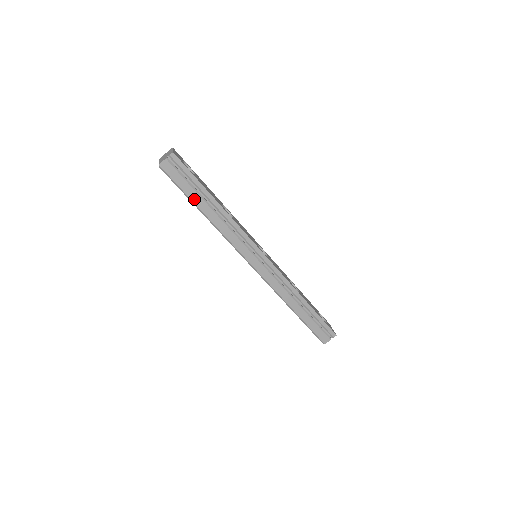
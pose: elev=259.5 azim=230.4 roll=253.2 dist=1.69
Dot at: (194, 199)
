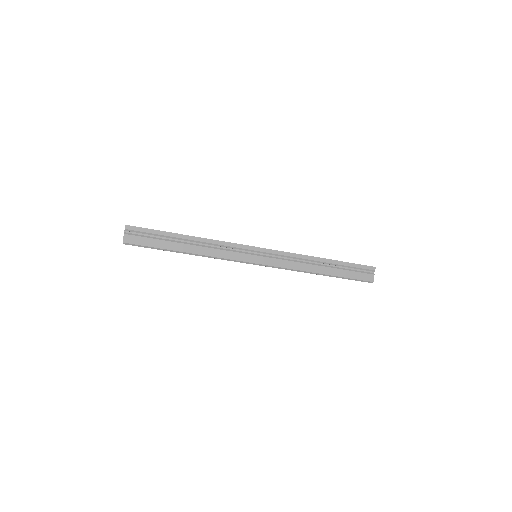
Dot at: (170, 247)
